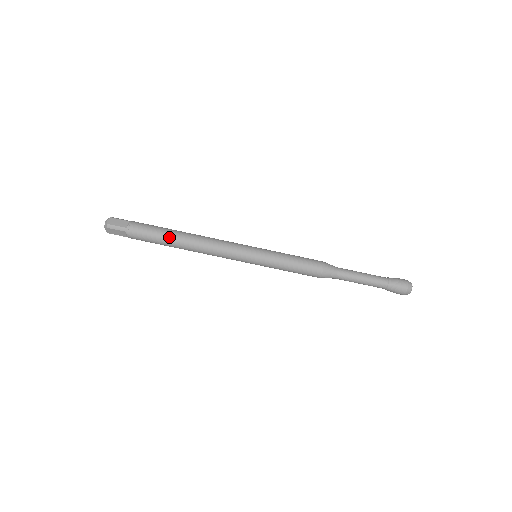
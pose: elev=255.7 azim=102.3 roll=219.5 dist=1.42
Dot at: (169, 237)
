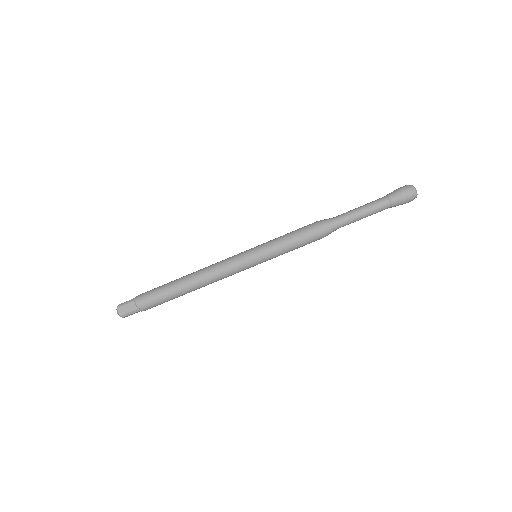
Dot at: (175, 294)
